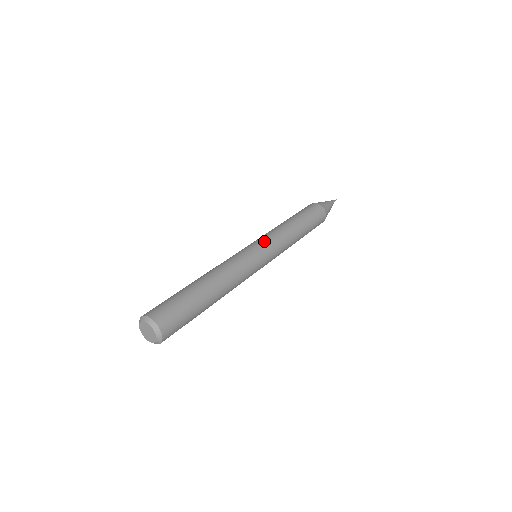
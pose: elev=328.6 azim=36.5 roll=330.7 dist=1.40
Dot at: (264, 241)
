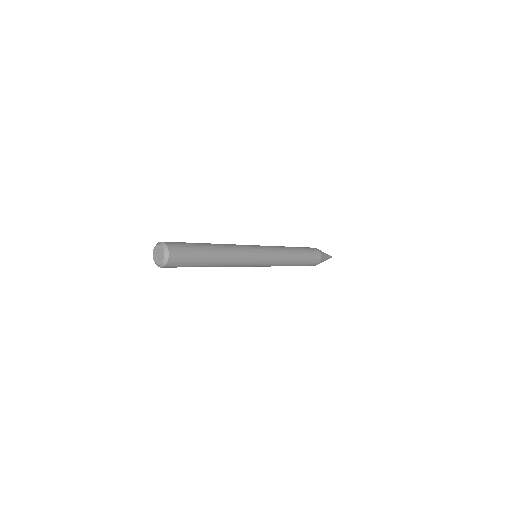
Dot at: (267, 248)
